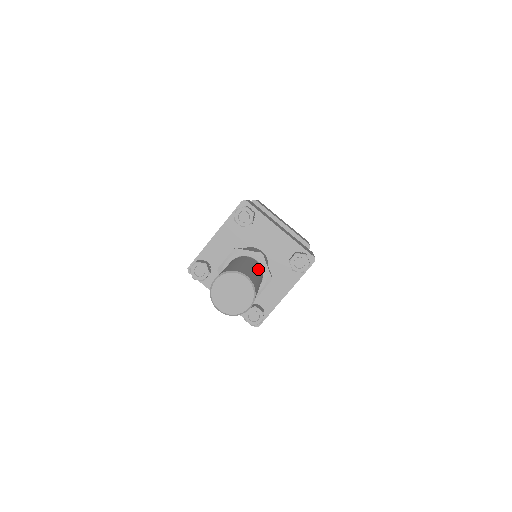
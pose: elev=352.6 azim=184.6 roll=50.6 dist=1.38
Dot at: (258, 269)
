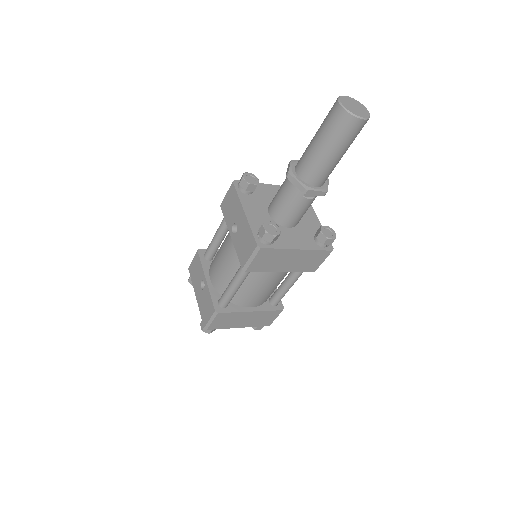
Dot at: occluded
